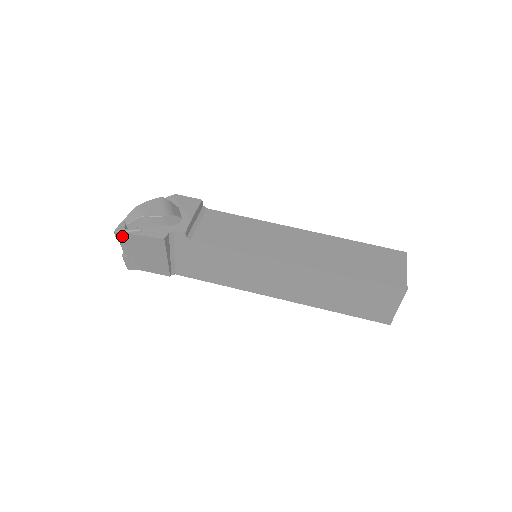
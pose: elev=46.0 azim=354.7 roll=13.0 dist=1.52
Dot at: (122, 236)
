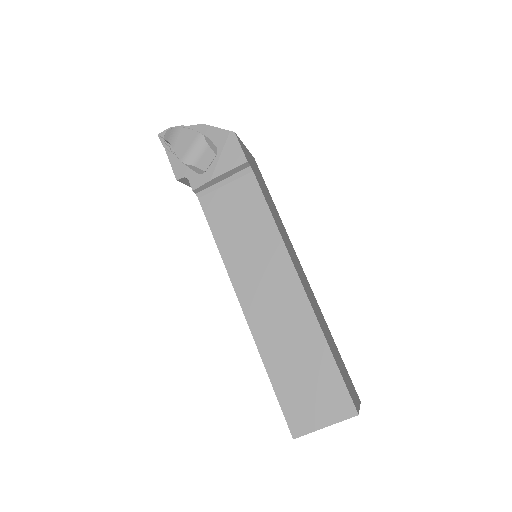
Dot at: (163, 142)
